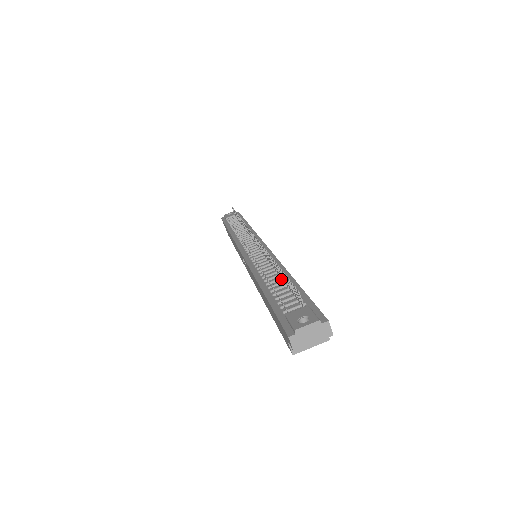
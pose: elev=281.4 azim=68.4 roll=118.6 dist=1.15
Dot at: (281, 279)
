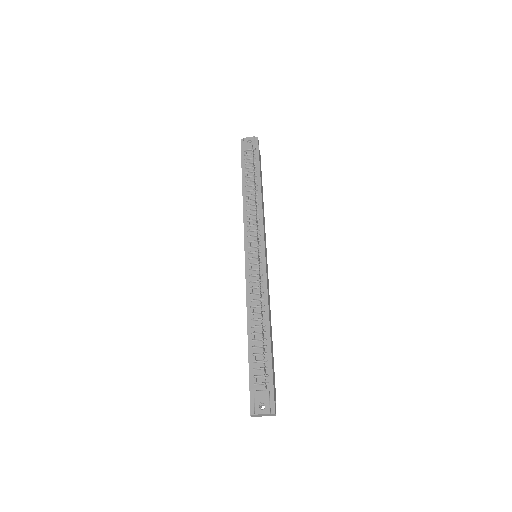
Dot at: (263, 333)
